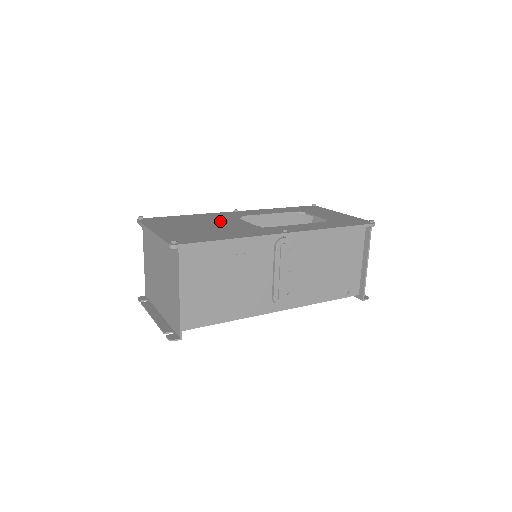
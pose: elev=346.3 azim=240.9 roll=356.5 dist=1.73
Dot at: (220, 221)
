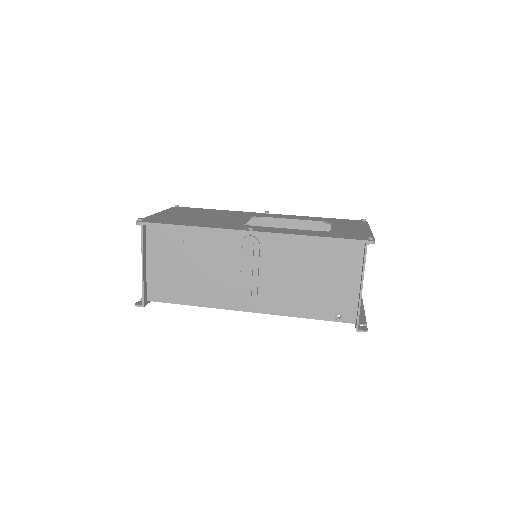
Dot at: (227, 216)
